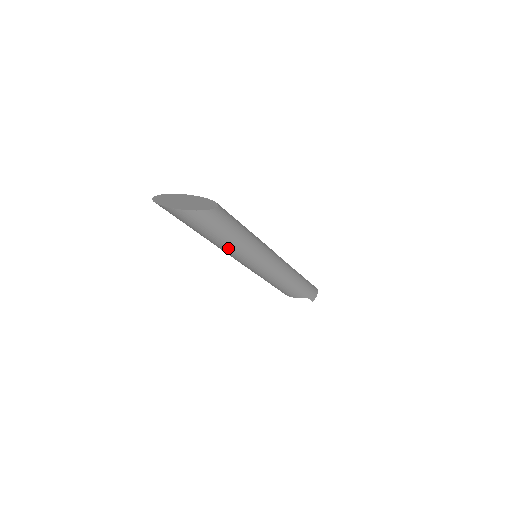
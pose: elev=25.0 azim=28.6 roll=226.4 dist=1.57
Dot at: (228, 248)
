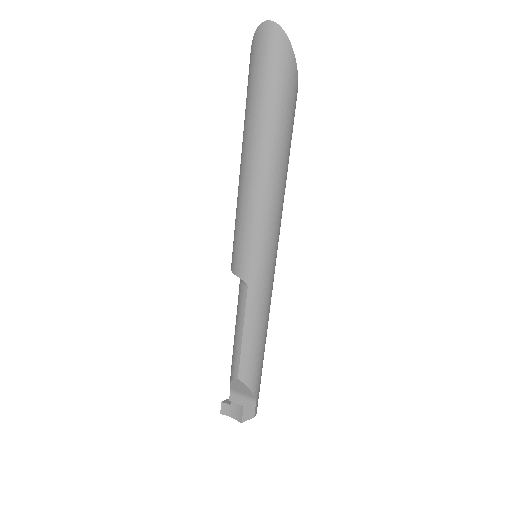
Dot at: (273, 184)
